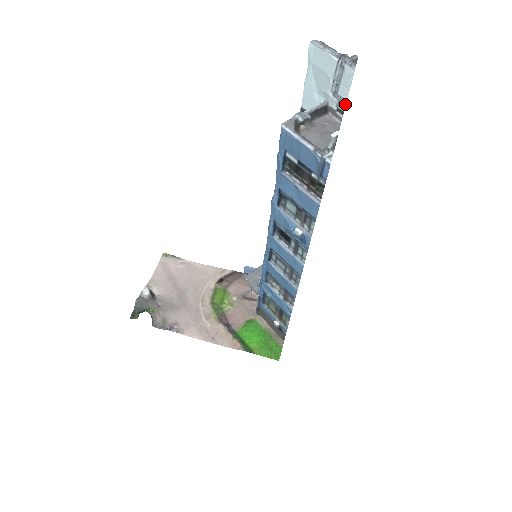
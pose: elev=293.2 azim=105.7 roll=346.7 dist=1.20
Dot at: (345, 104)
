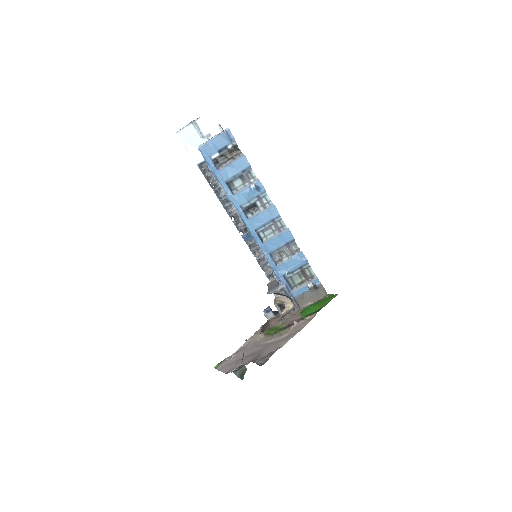
Dot at: (210, 135)
